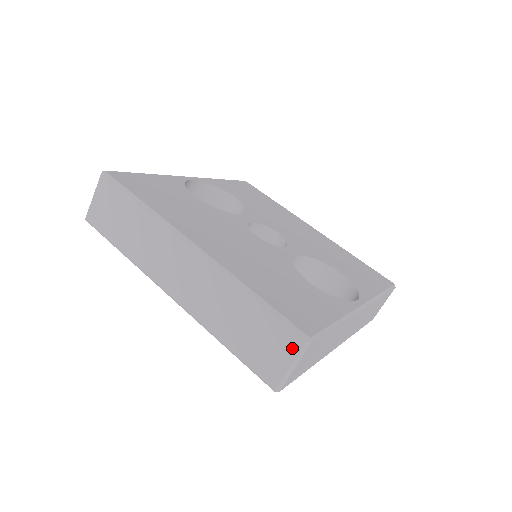
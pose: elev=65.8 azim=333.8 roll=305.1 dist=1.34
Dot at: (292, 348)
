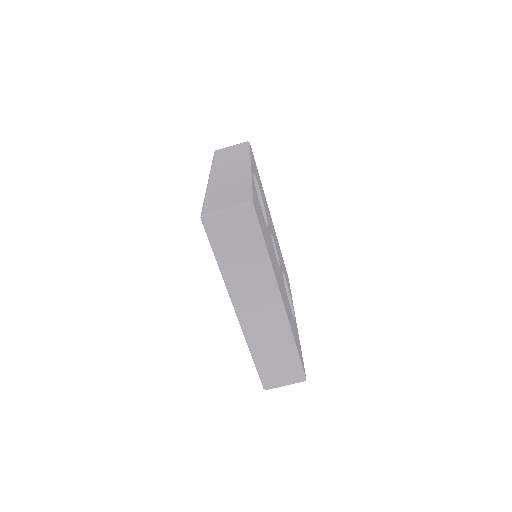
Dot at: (294, 380)
